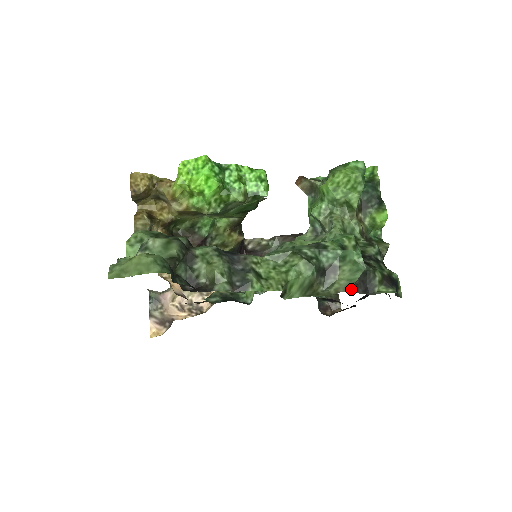
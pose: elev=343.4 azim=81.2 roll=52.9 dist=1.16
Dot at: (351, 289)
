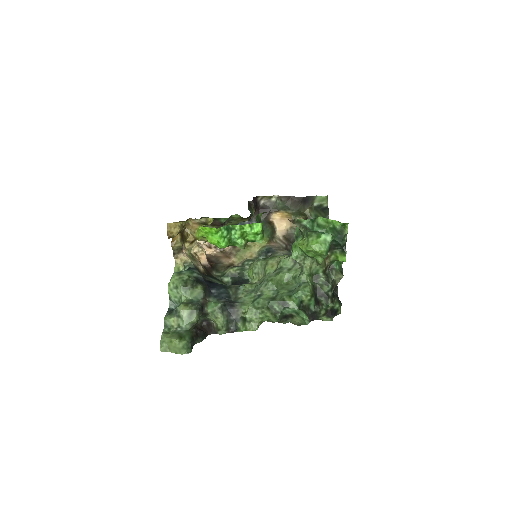
Dot at: occluded
